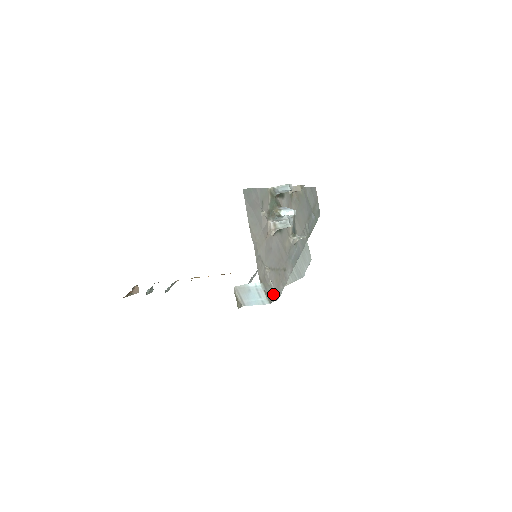
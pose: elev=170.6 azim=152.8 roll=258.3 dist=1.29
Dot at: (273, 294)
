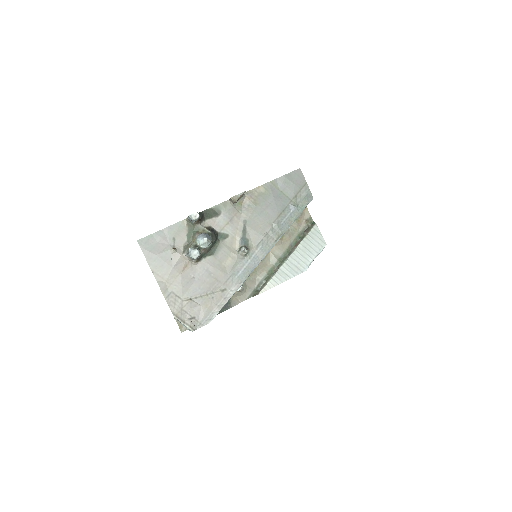
Dot at: (200, 320)
